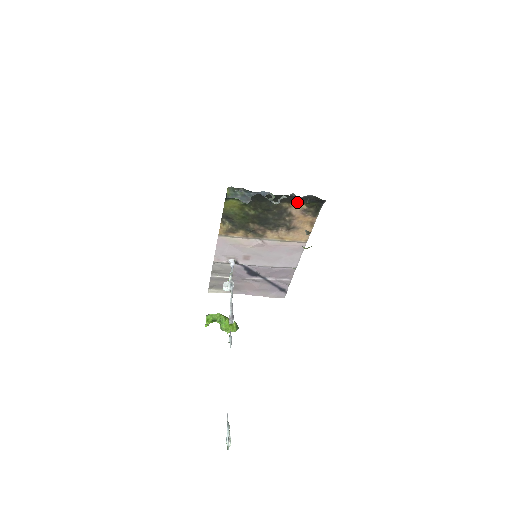
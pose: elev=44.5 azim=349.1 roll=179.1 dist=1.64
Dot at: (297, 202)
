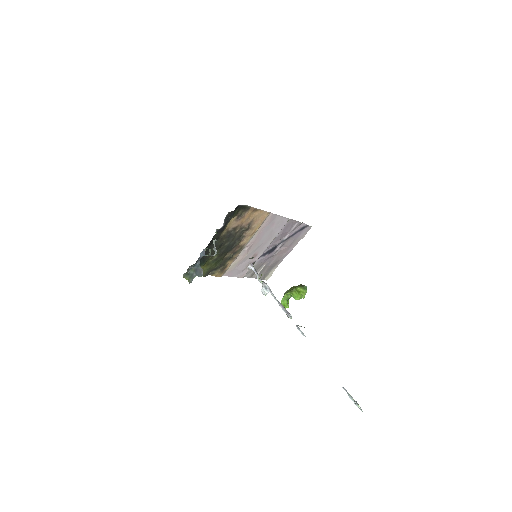
Dot at: (226, 224)
